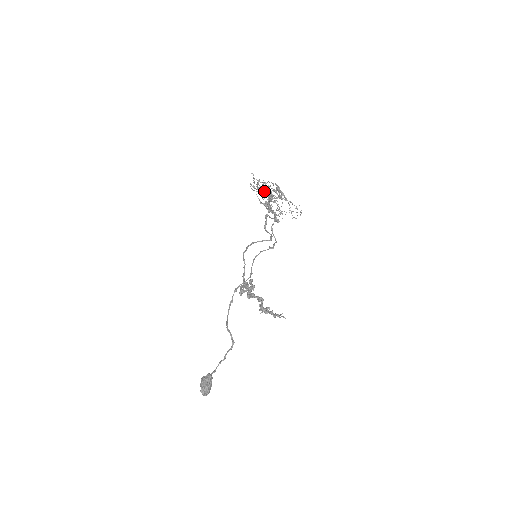
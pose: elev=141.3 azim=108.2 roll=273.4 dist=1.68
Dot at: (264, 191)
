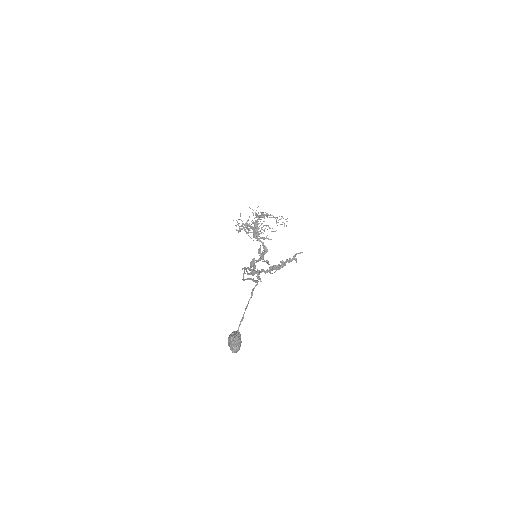
Dot at: occluded
